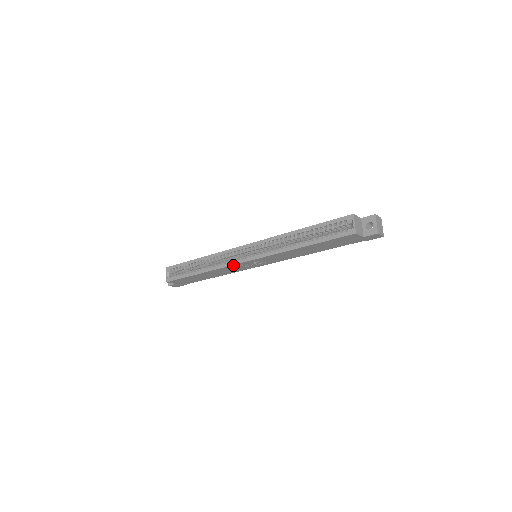
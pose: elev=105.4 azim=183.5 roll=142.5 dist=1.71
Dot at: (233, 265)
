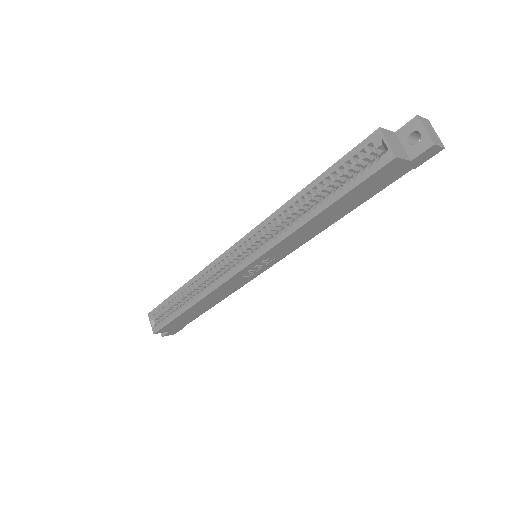
Dot at: (227, 281)
